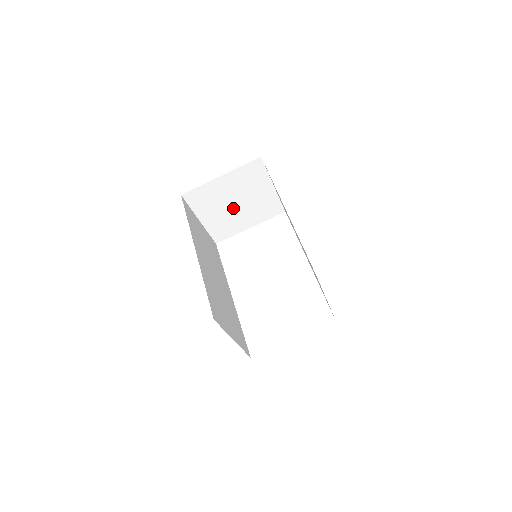
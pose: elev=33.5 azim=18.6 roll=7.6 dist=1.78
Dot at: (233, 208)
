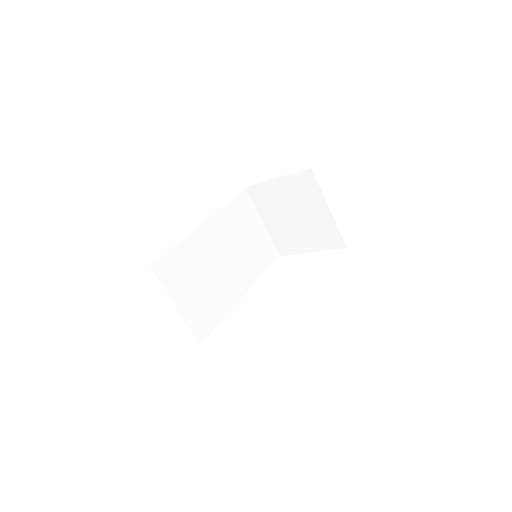
Dot at: (292, 220)
